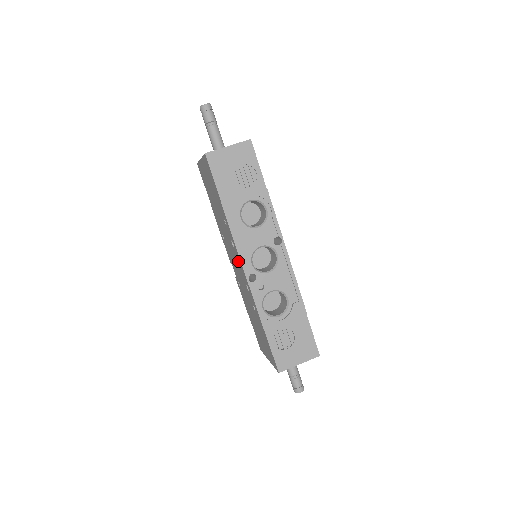
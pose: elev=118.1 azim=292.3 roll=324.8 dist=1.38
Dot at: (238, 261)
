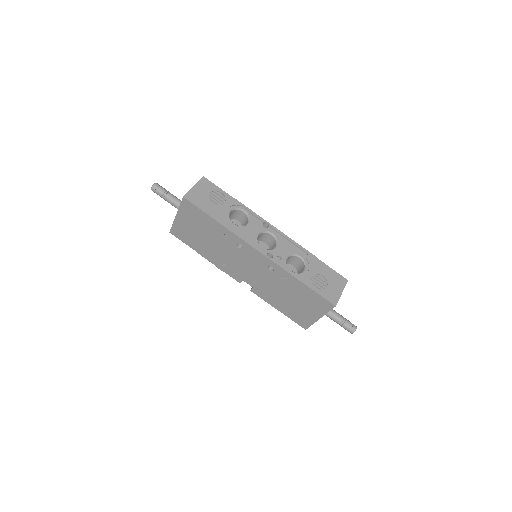
Dot at: (251, 255)
